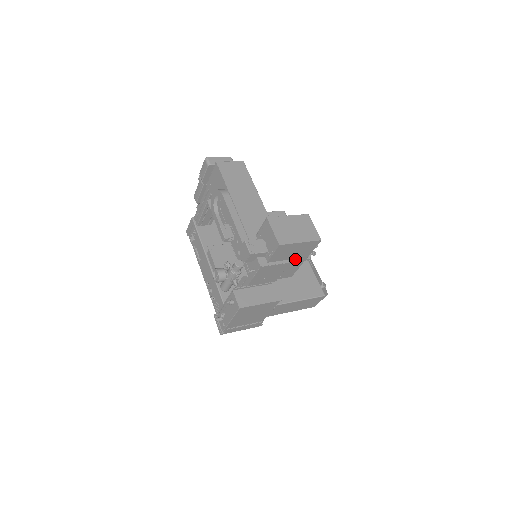
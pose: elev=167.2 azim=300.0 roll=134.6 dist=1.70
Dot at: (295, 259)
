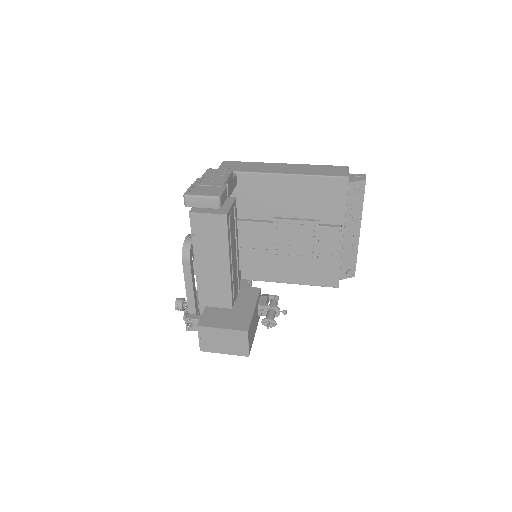
Dot at: occluded
